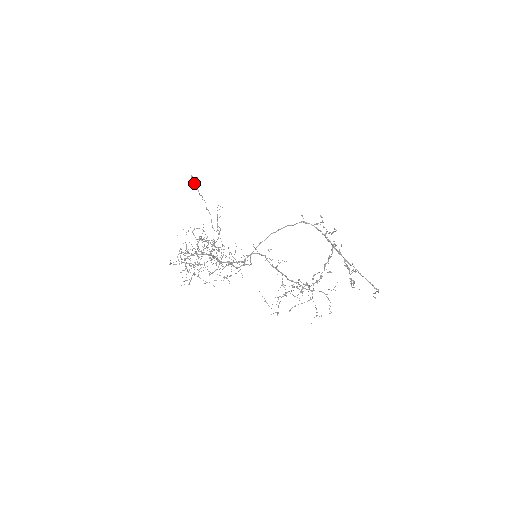
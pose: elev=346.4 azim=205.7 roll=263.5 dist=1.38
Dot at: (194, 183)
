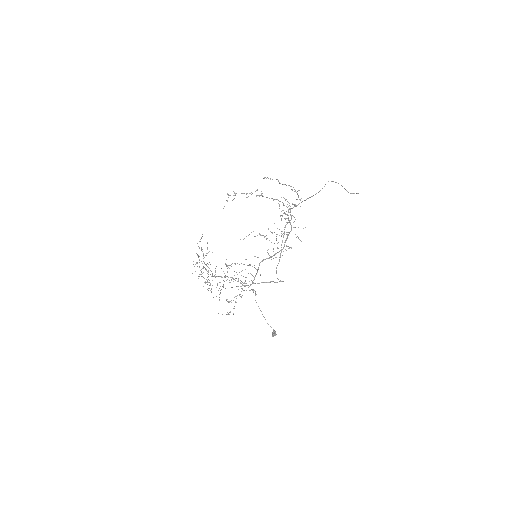
Dot at: (273, 335)
